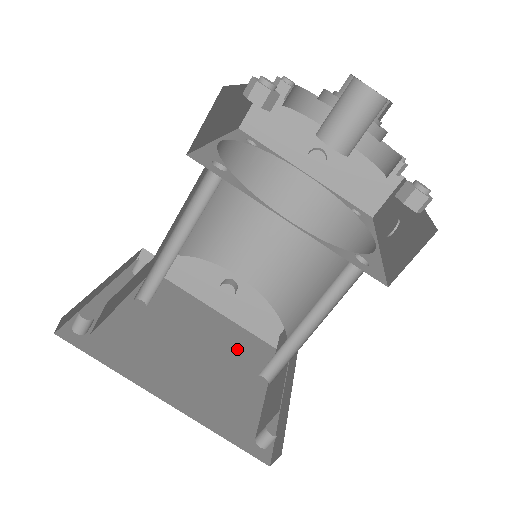
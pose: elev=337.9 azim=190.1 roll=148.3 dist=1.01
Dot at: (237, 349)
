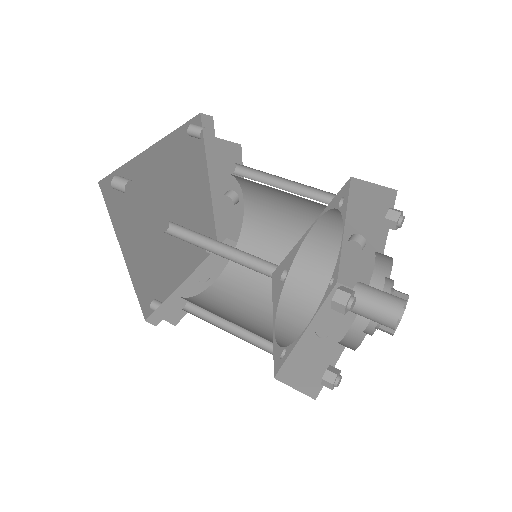
Dot at: (195, 231)
